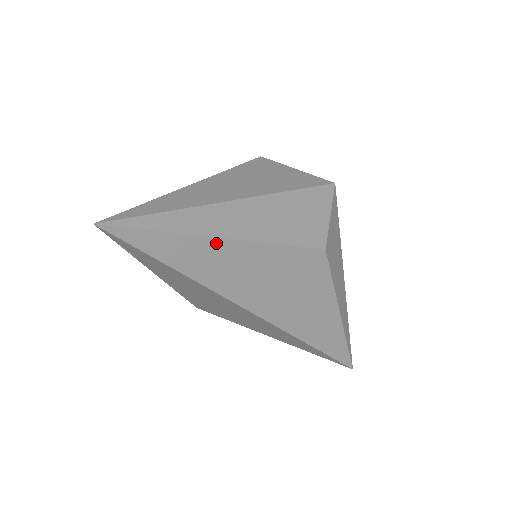
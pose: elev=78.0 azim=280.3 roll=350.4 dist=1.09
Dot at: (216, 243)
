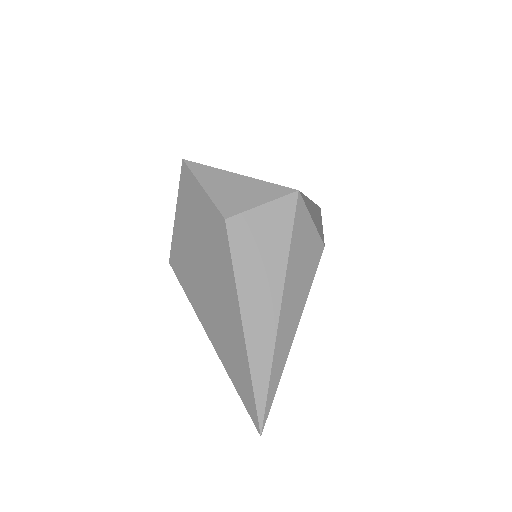
Dot at: (291, 343)
